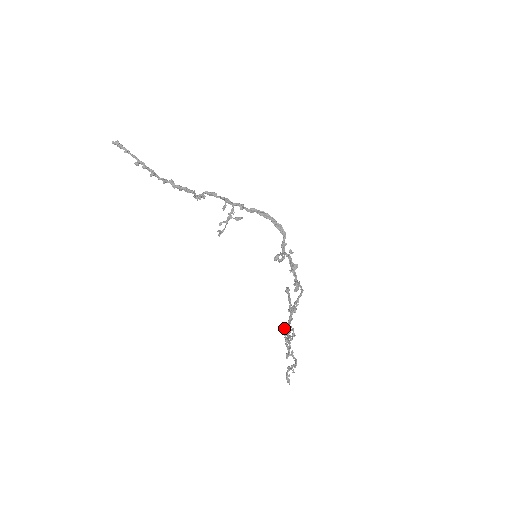
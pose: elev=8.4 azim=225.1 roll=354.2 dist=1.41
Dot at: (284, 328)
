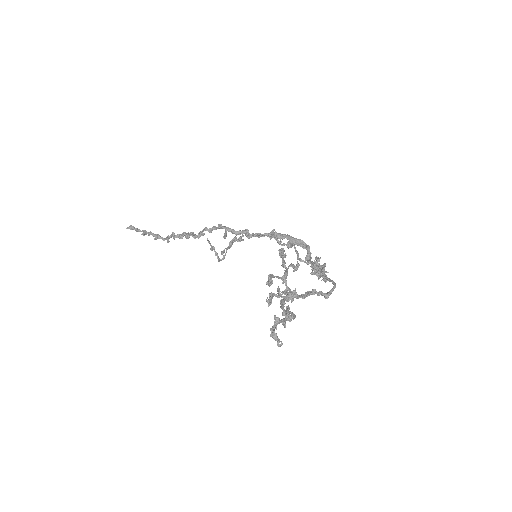
Dot at: occluded
